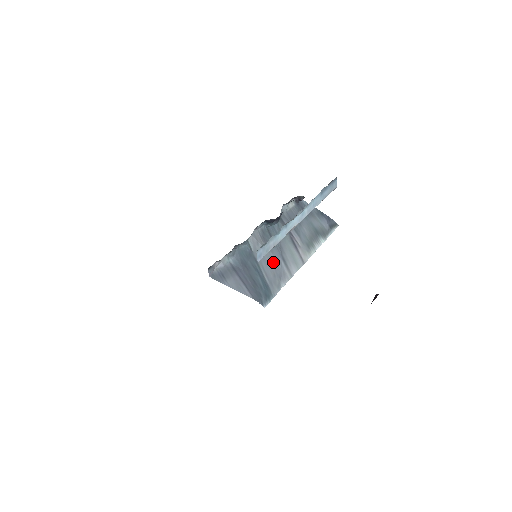
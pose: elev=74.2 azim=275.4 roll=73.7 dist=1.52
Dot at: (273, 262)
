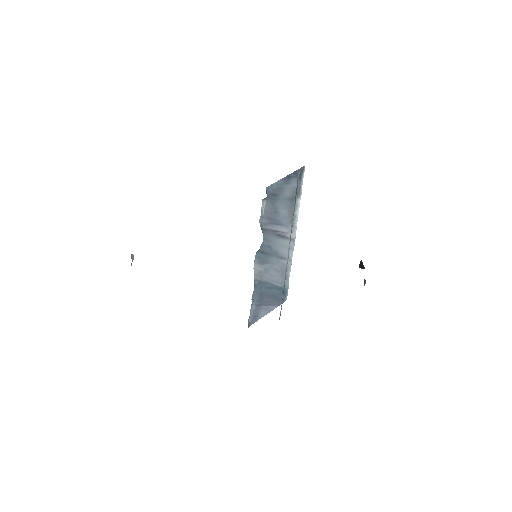
Dot at: (276, 269)
